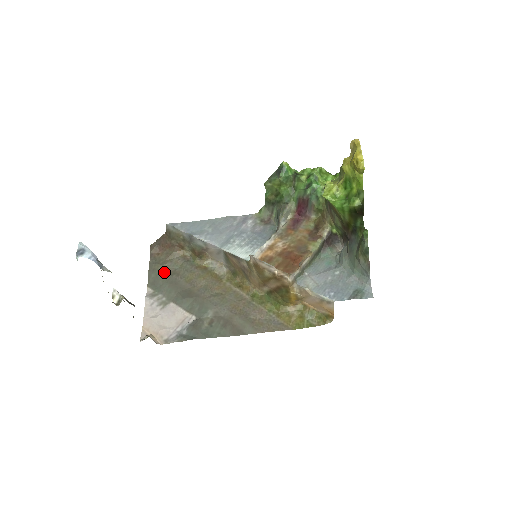
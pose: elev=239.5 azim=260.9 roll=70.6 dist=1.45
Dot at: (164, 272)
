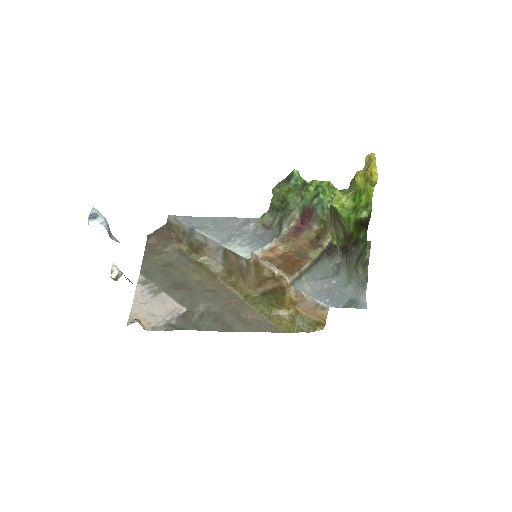
Dot at: (159, 262)
